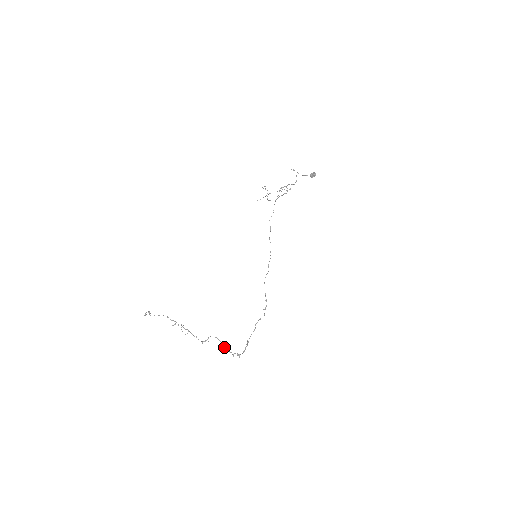
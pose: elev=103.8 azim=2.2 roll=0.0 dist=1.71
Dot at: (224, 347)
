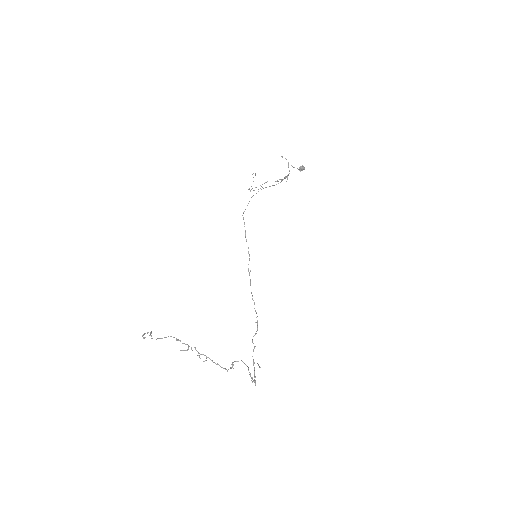
Dot at: (250, 373)
